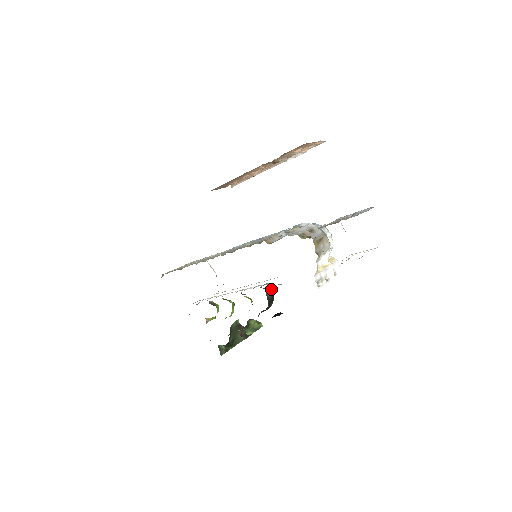
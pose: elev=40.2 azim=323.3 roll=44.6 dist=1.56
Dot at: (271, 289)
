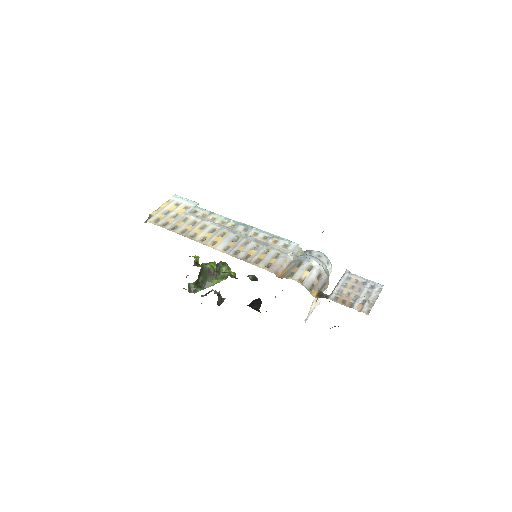
Dot at: occluded
